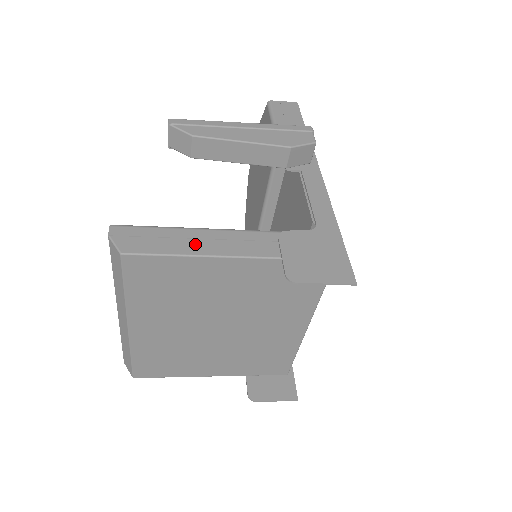
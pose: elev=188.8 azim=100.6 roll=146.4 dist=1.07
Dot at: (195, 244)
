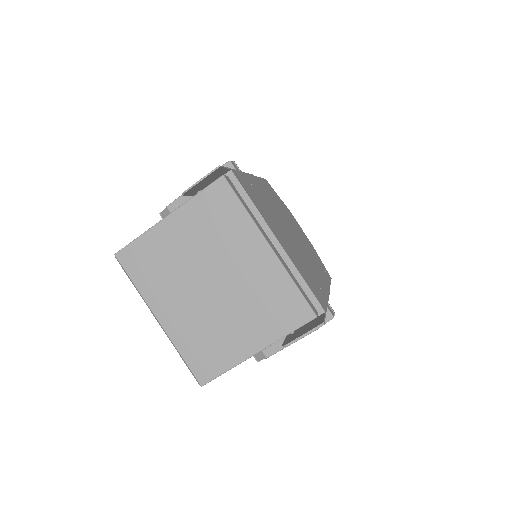
Dot at: occluded
